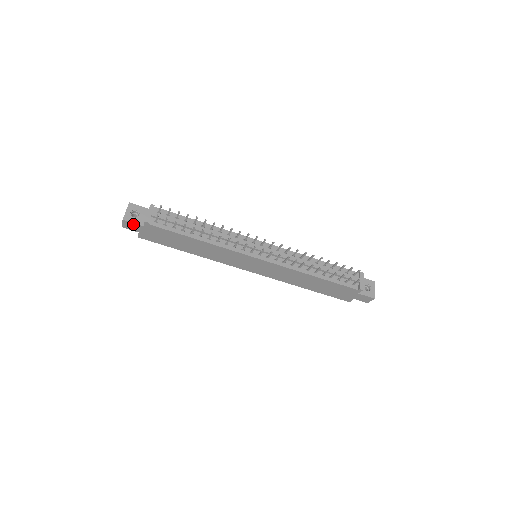
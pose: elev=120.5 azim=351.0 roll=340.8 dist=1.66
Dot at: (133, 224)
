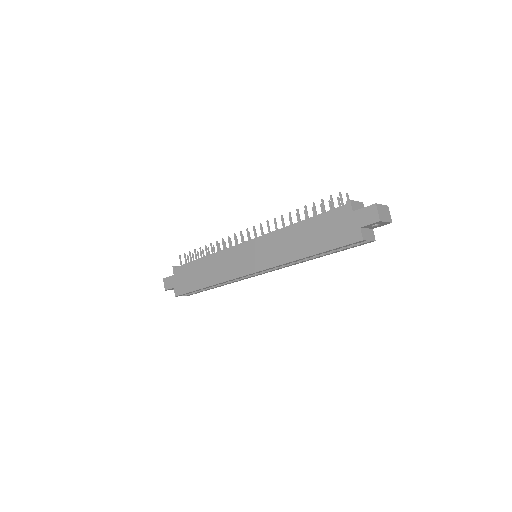
Dot at: (169, 279)
